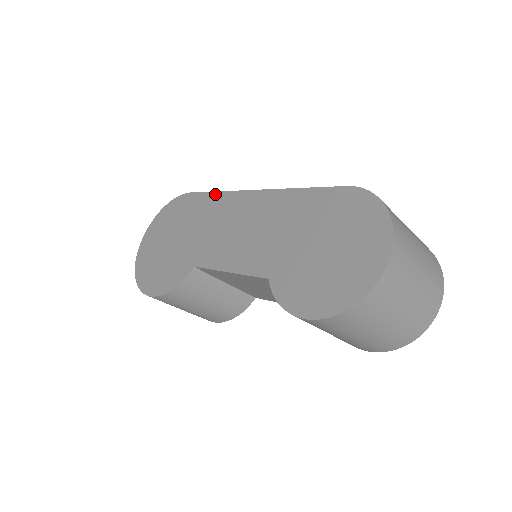
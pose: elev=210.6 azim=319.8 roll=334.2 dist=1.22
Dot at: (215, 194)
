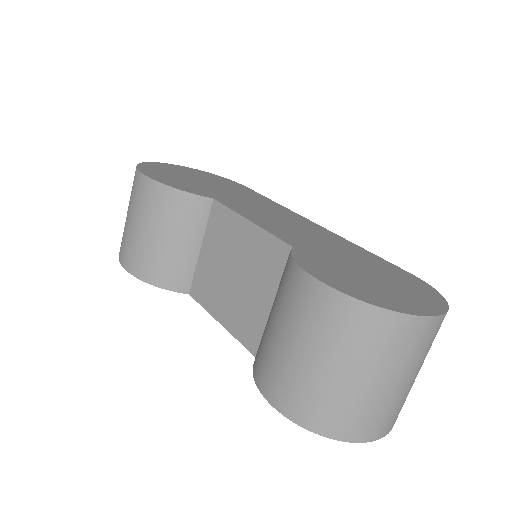
Dot at: (272, 201)
